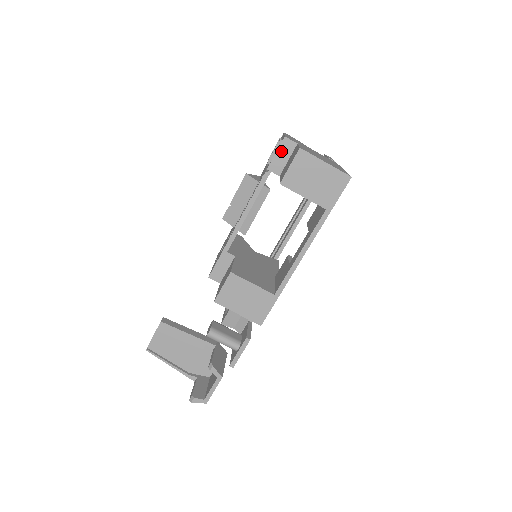
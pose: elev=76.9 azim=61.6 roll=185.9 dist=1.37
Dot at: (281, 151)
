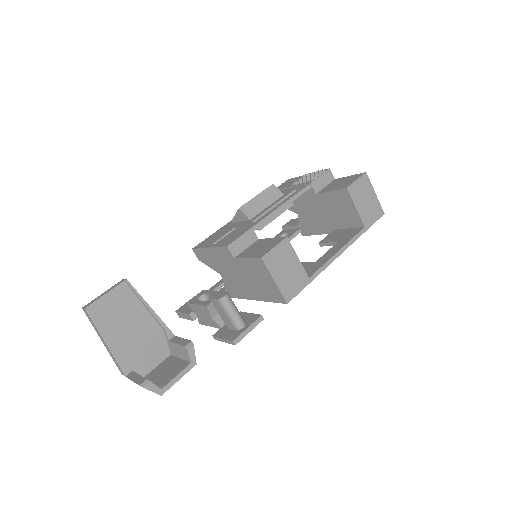
Dot at: (324, 177)
